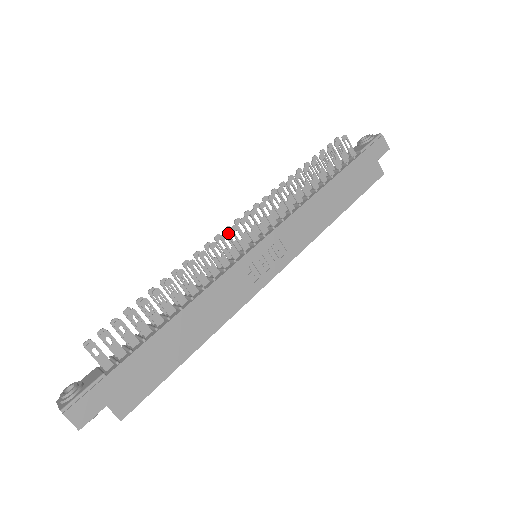
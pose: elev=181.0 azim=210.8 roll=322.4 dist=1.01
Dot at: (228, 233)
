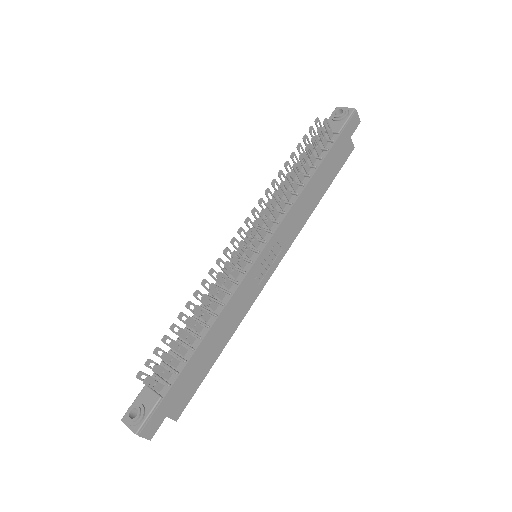
Dot at: (233, 244)
